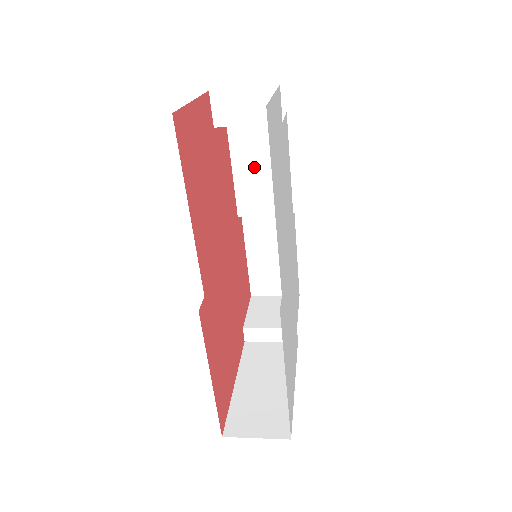
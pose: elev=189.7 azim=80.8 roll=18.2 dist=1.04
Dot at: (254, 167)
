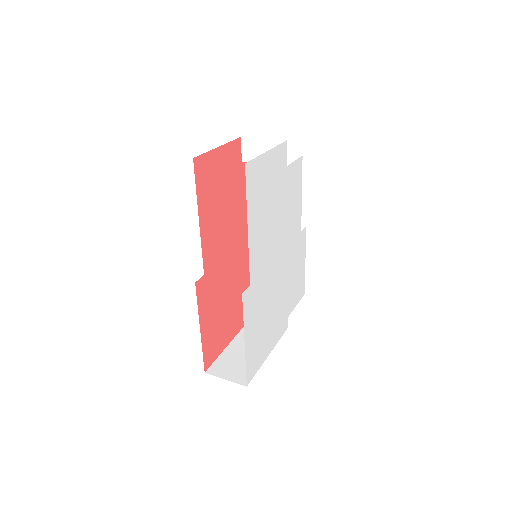
Dot at: occluded
